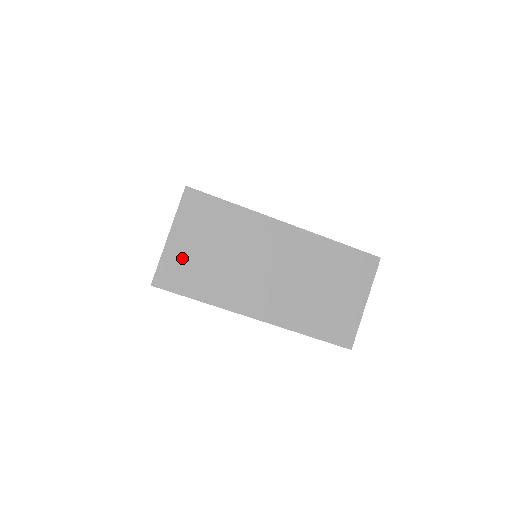
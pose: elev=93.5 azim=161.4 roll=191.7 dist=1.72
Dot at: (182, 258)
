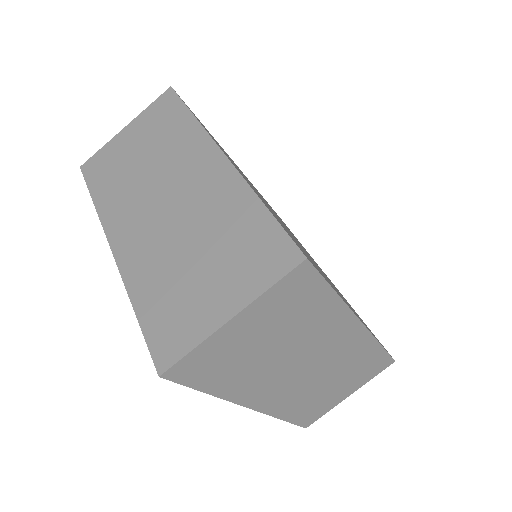
Dot at: (116, 152)
